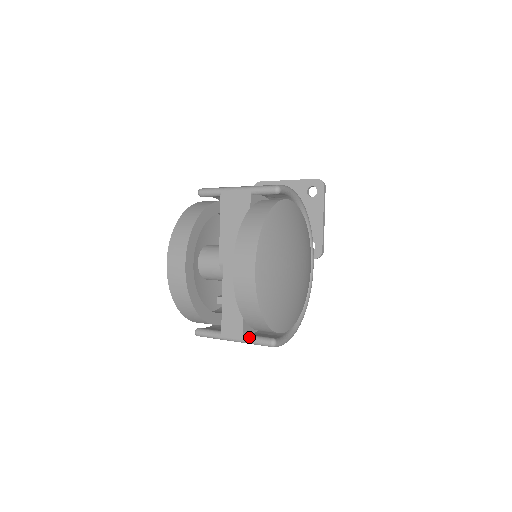
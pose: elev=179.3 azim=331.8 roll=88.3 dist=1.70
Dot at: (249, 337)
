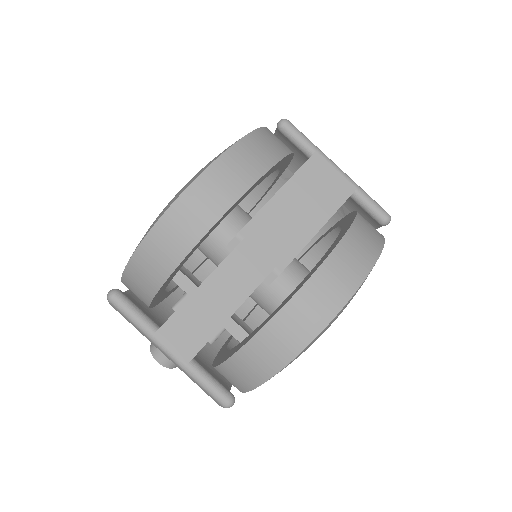
Dot at: (200, 368)
